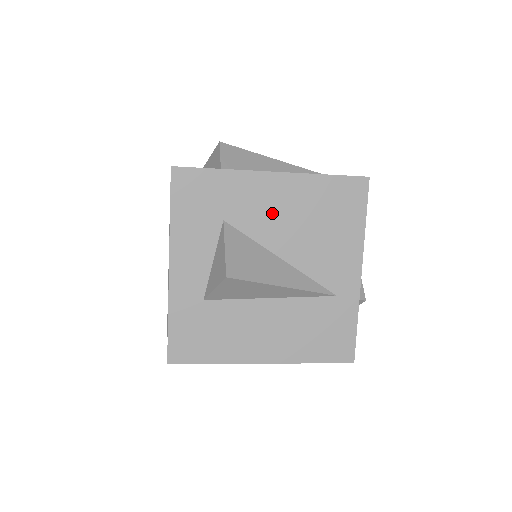
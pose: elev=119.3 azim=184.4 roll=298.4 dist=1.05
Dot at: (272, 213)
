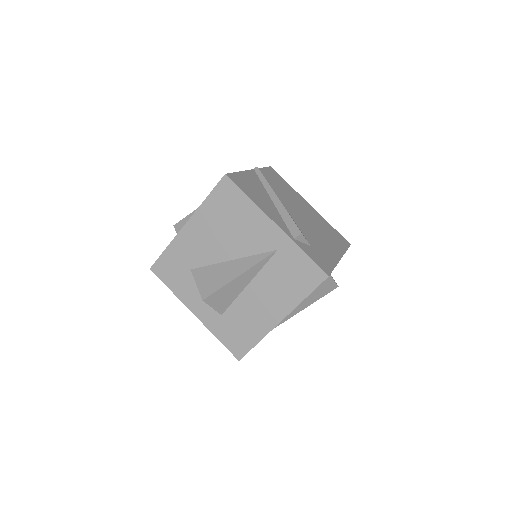
Dot at: (205, 243)
